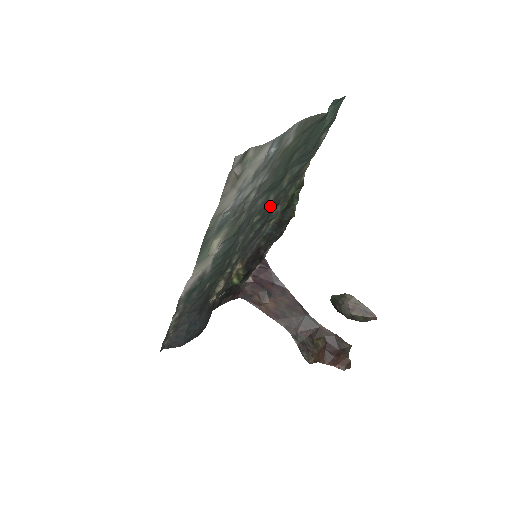
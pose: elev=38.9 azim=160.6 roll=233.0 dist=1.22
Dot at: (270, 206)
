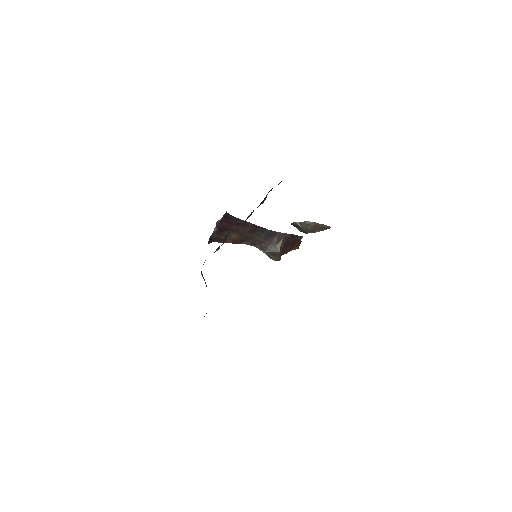
Dot at: occluded
